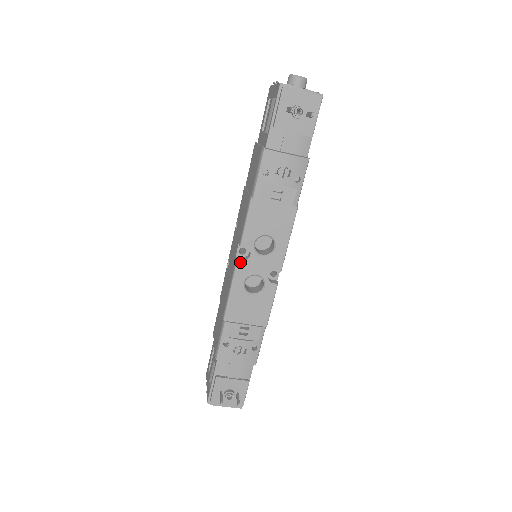
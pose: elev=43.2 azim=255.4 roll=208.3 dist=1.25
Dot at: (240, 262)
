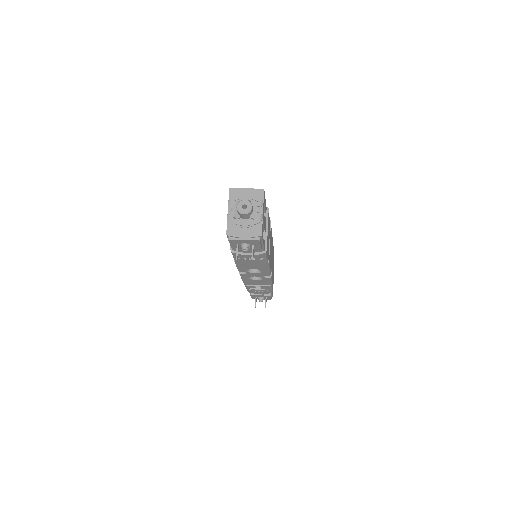
Dot at: (242, 274)
